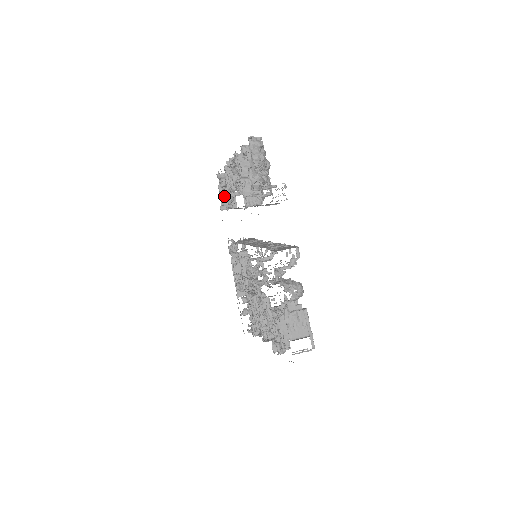
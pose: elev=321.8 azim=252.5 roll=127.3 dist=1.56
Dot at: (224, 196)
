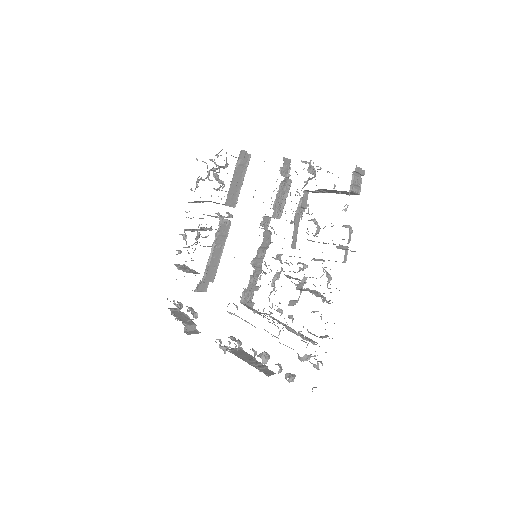
Dot at: occluded
